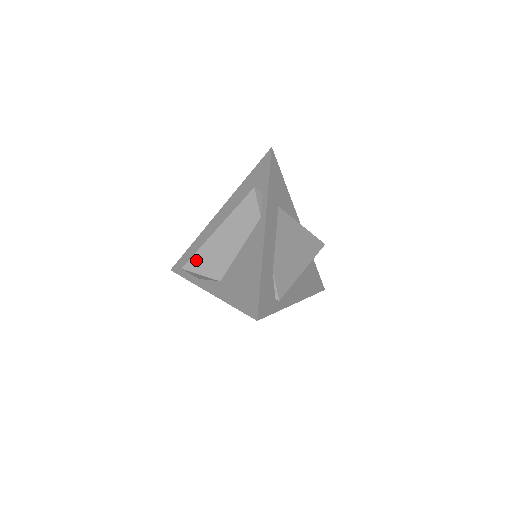
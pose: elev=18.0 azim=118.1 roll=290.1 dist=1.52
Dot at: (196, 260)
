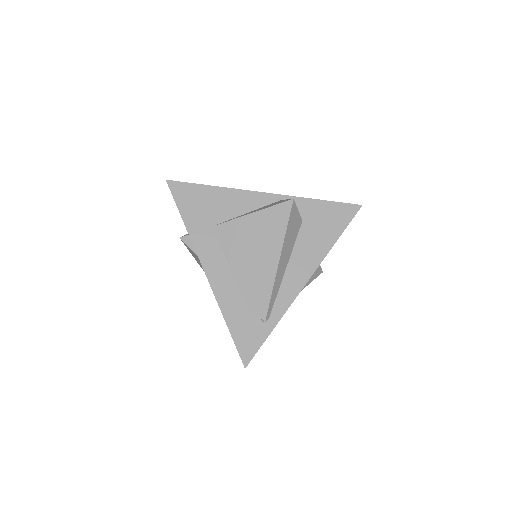
Dot at: occluded
